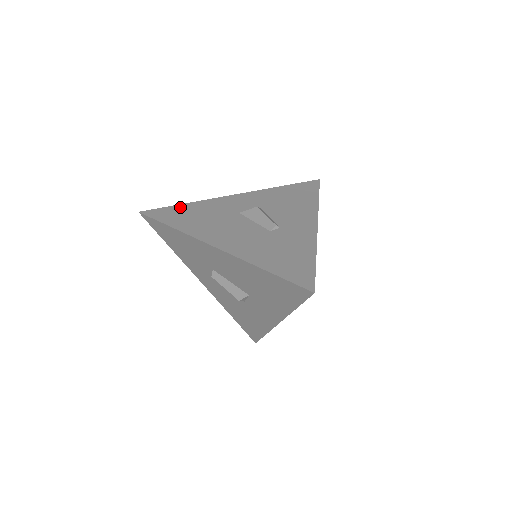
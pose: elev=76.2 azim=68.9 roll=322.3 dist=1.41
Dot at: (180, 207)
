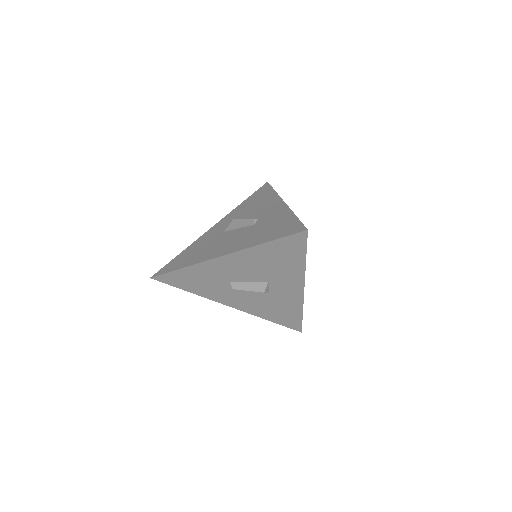
Dot at: (178, 256)
